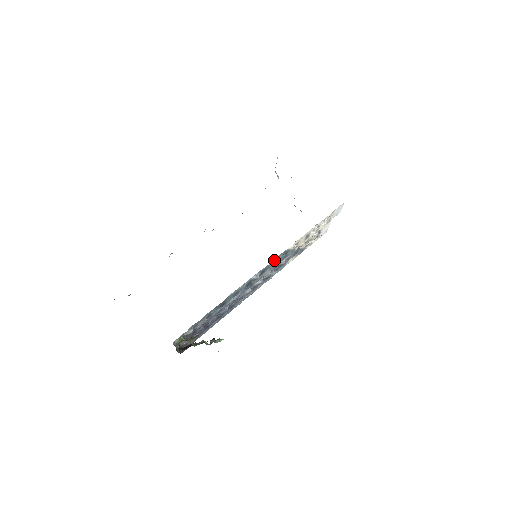
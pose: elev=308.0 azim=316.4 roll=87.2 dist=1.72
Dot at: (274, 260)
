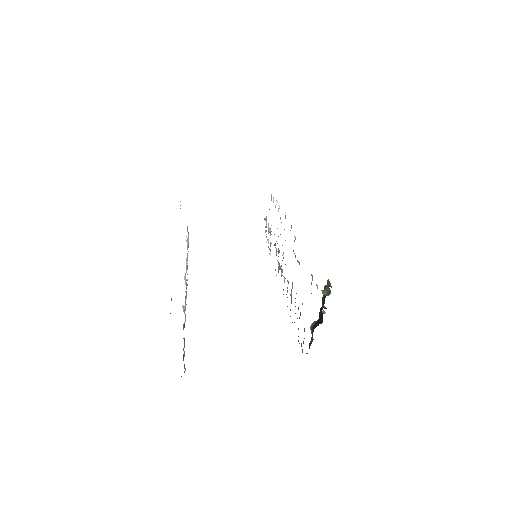
Dot at: occluded
